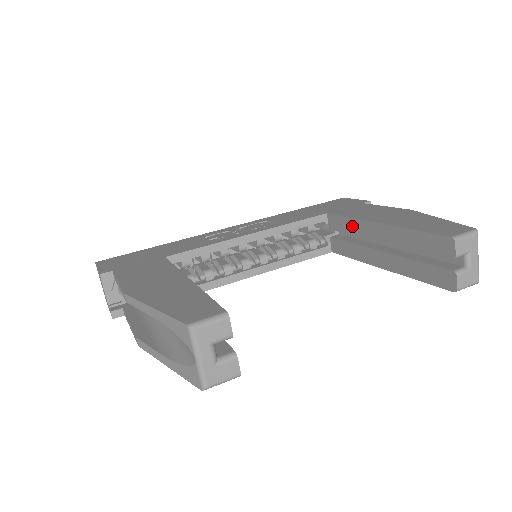
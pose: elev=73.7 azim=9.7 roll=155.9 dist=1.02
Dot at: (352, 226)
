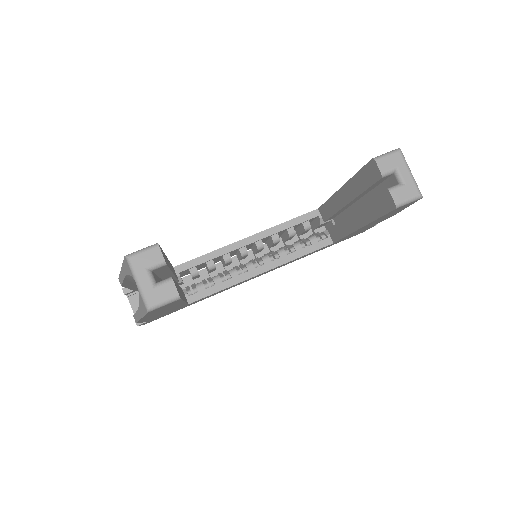
Dot at: (331, 206)
